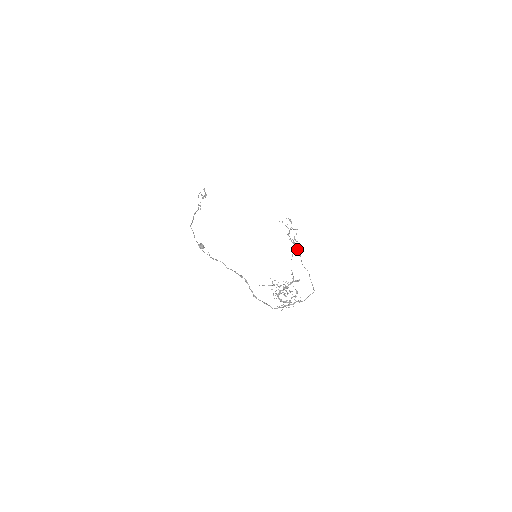
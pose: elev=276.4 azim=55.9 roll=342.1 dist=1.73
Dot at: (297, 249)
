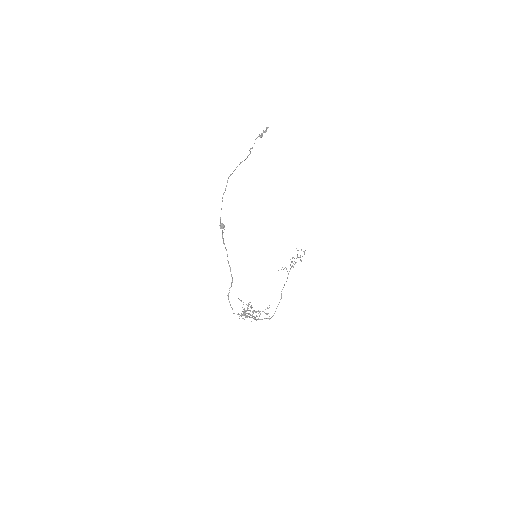
Dot at: occluded
